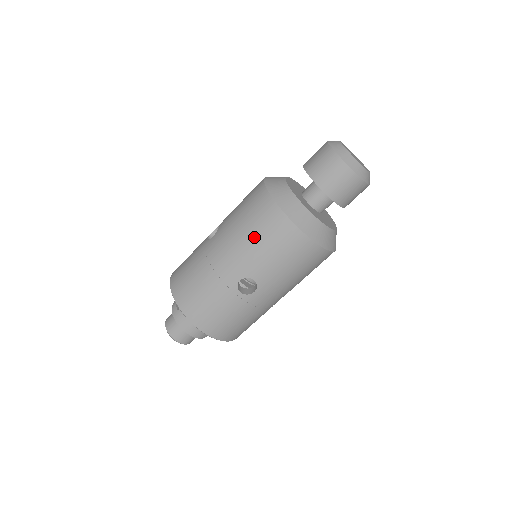
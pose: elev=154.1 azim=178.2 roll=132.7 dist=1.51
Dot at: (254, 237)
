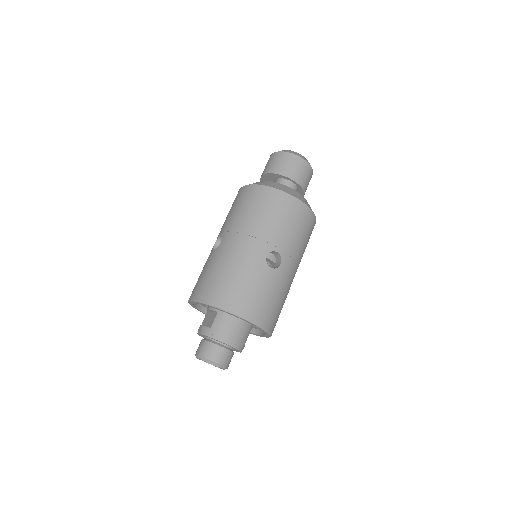
Dot at: (263, 217)
